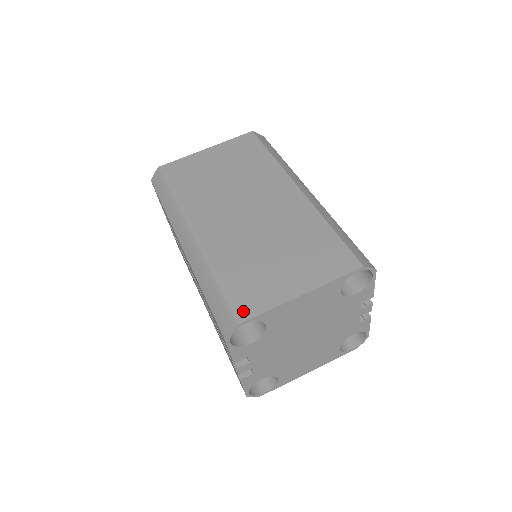
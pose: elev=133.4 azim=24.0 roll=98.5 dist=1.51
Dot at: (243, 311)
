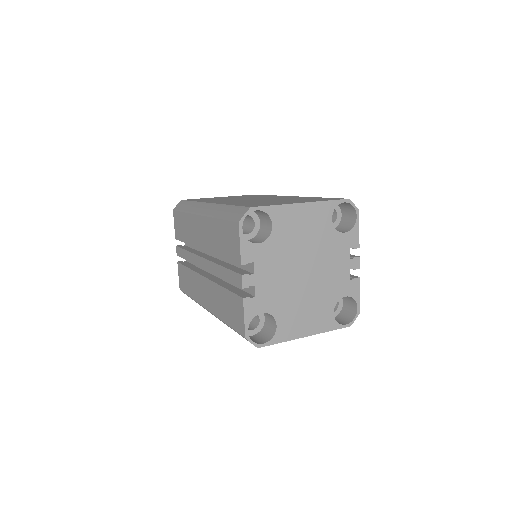
Dot at: occluded
